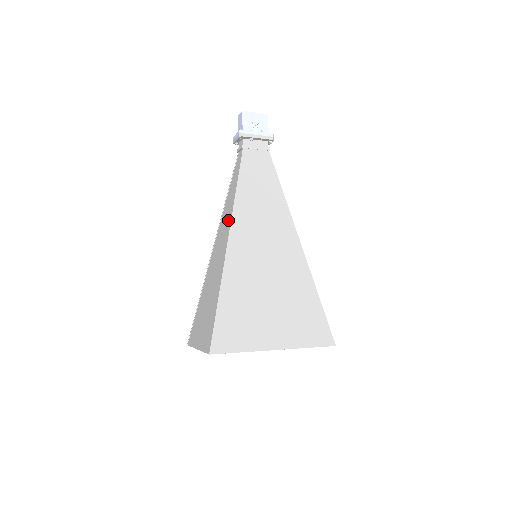
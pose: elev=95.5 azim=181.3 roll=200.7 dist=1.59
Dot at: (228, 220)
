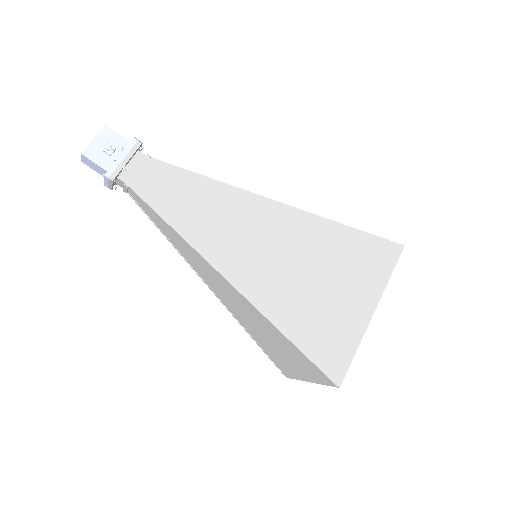
Dot at: (203, 264)
